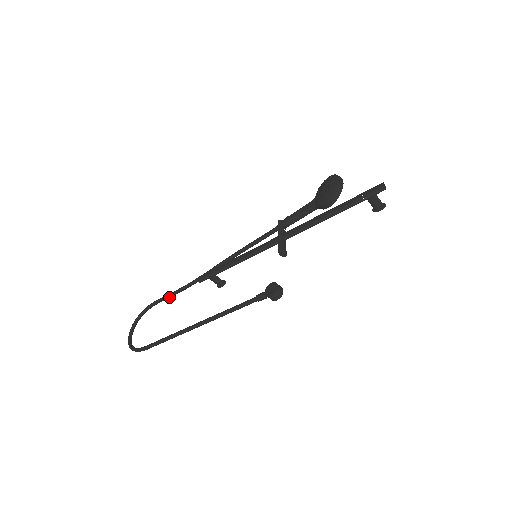
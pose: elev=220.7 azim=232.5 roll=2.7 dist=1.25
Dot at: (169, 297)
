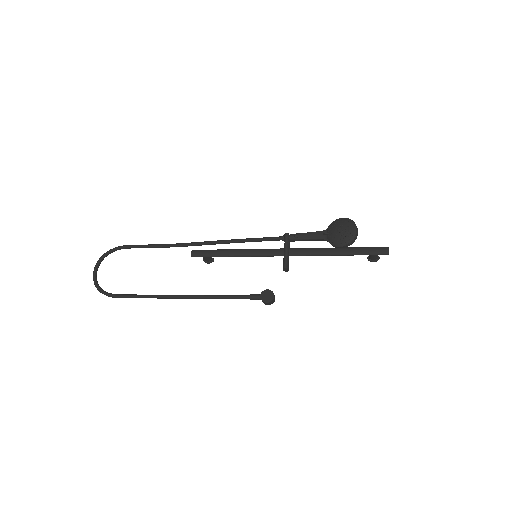
Dot at: occluded
